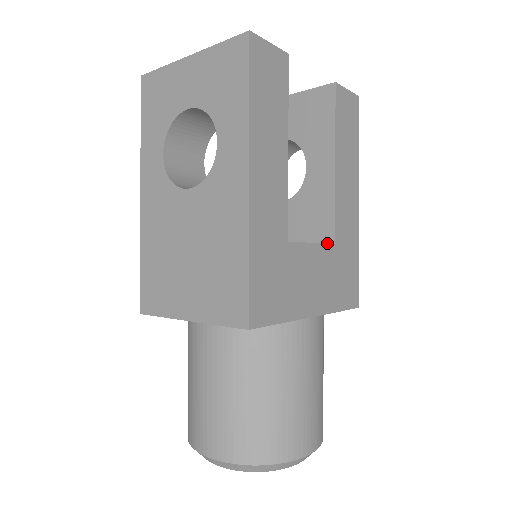
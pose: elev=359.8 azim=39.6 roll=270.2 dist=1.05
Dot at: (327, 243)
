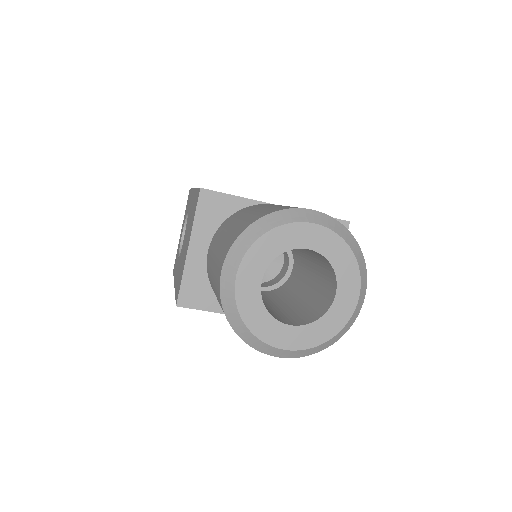
Dot at: occluded
